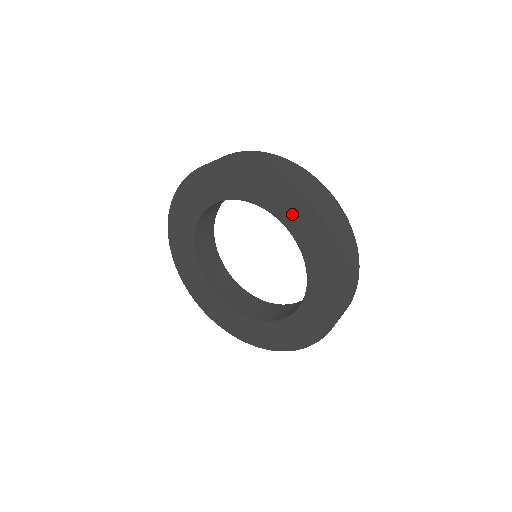
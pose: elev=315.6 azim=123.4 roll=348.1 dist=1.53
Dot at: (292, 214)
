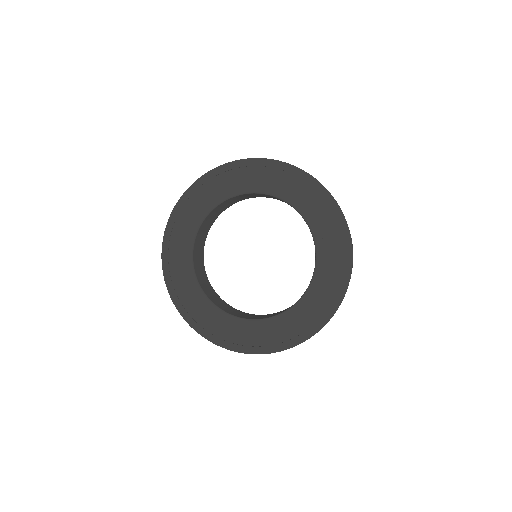
Dot at: (314, 208)
